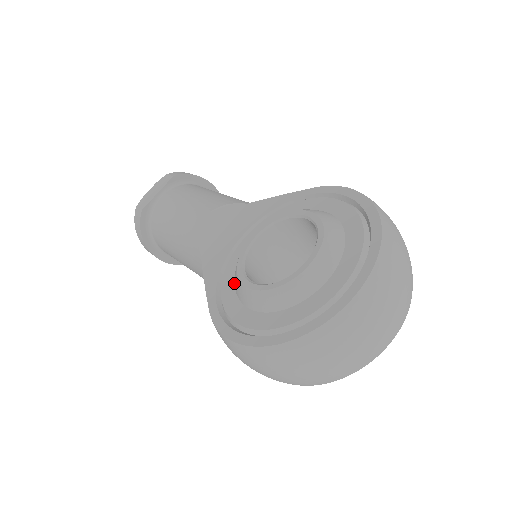
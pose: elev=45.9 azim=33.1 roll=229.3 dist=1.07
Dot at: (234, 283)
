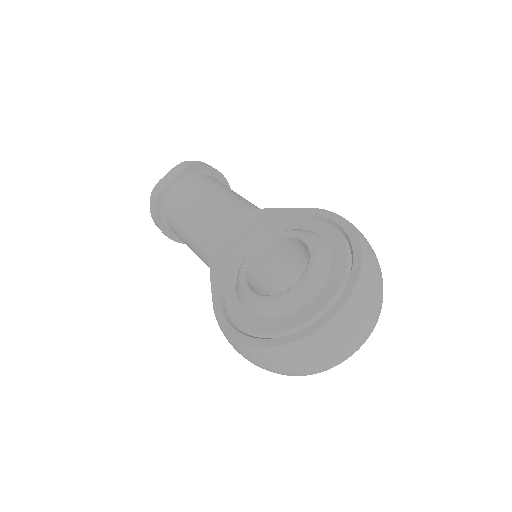
Dot at: (236, 285)
